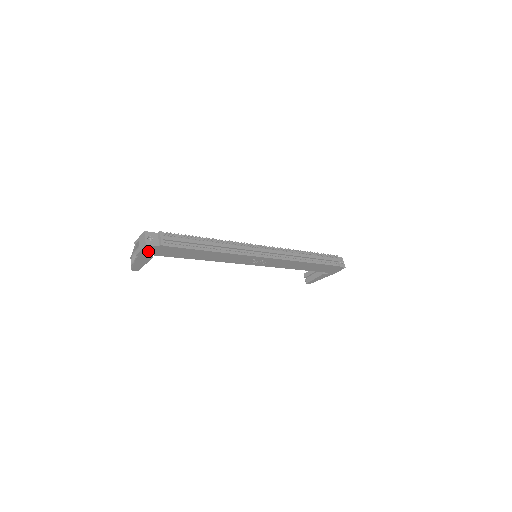
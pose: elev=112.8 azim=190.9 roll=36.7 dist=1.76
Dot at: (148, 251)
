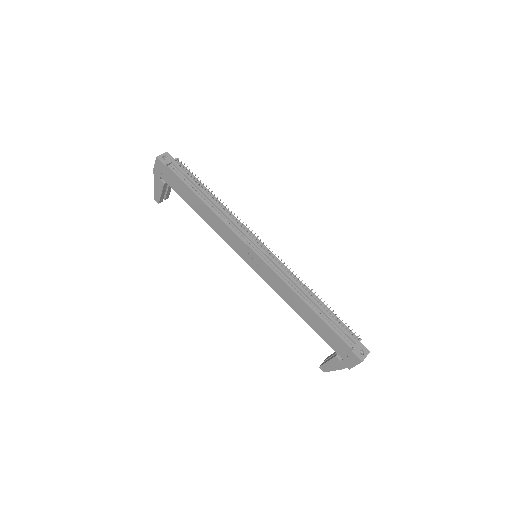
Dot at: (160, 170)
